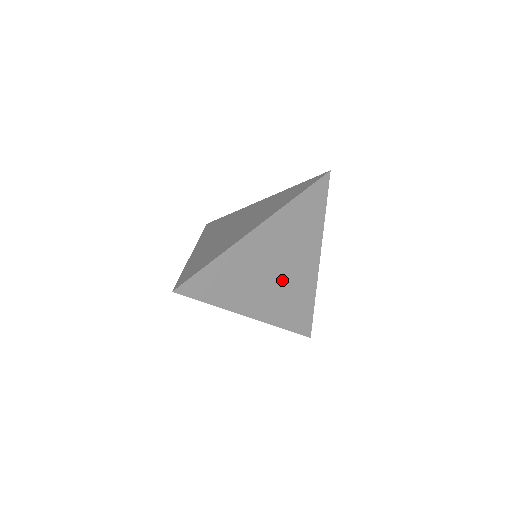
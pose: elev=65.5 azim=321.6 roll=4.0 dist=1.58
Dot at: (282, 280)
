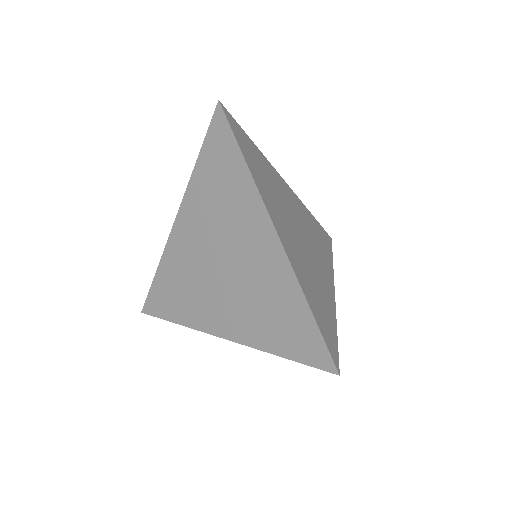
Dot at: (305, 235)
